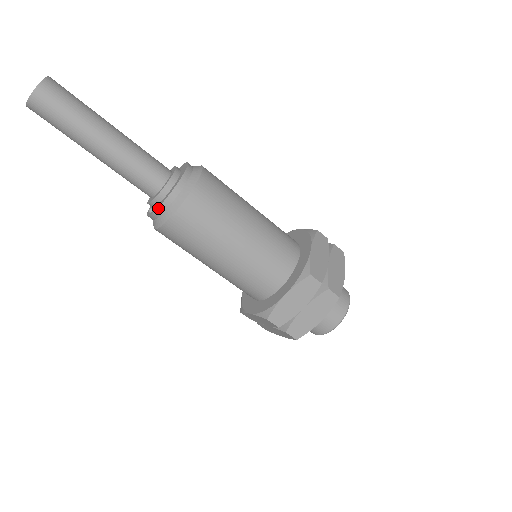
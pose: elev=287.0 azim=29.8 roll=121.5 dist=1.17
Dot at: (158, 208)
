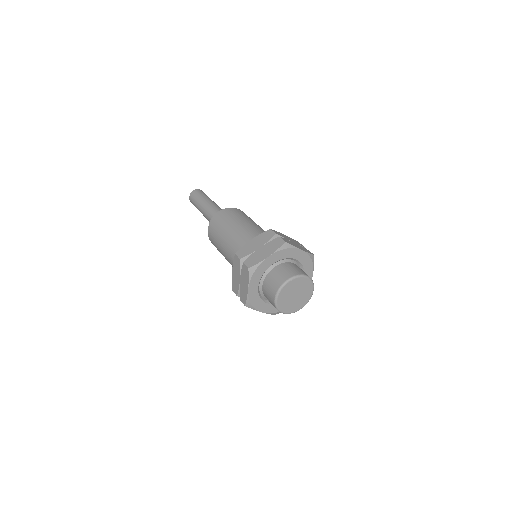
Dot at: (212, 217)
